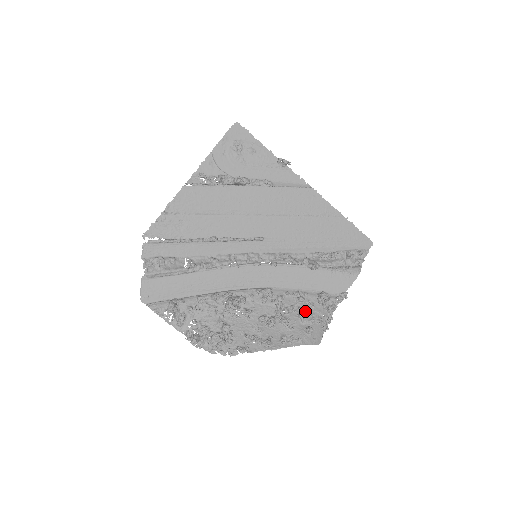
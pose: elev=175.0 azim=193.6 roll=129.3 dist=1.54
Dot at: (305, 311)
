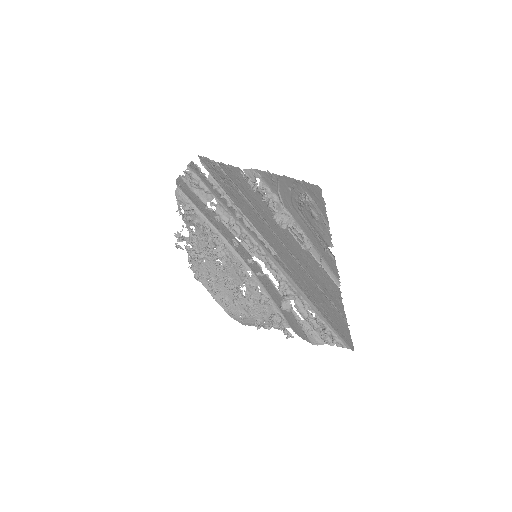
Dot at: (255, 308)
